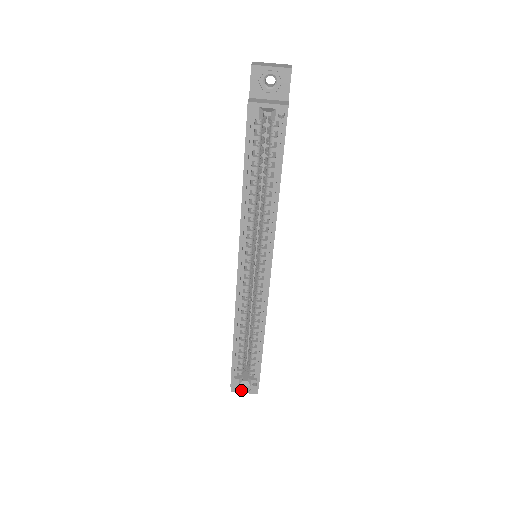
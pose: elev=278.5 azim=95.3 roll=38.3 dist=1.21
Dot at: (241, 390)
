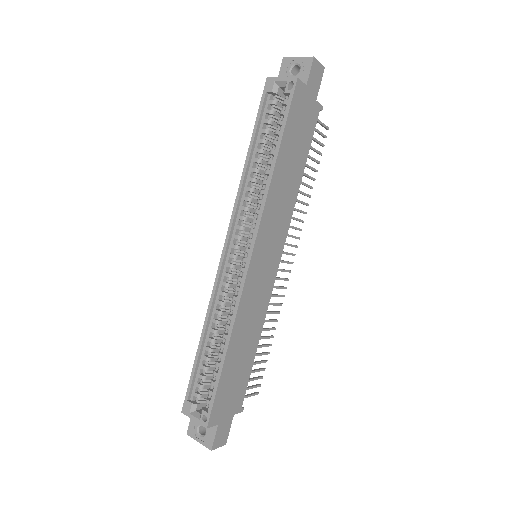
Dot at: (197, 436)
